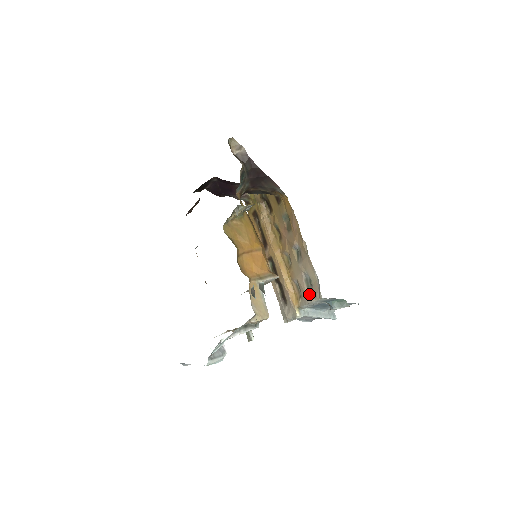
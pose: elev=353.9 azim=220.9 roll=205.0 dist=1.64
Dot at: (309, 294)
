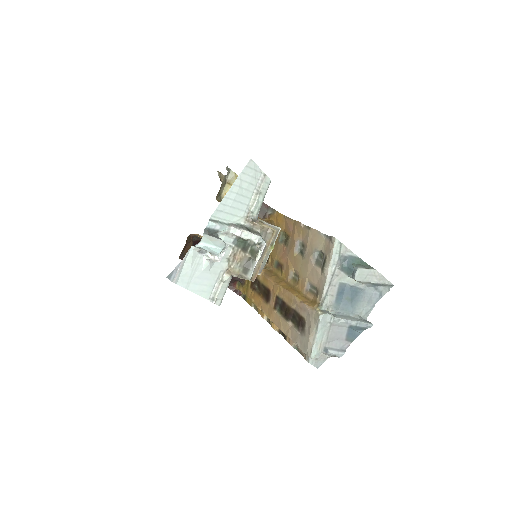
Dot at: (323, 265)
